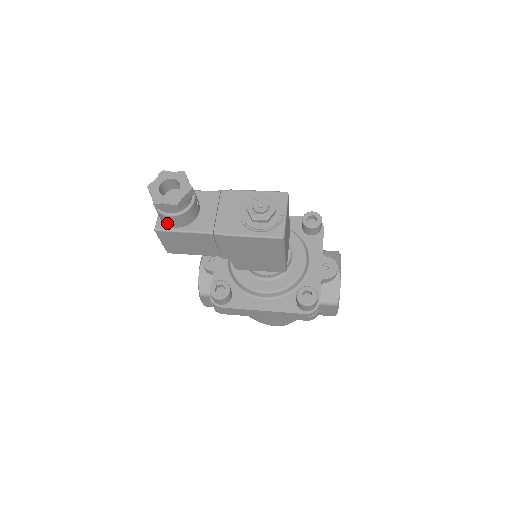
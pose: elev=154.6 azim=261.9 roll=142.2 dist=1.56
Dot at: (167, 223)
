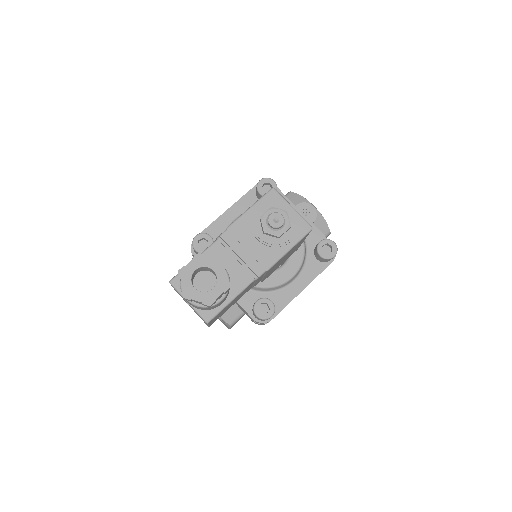
Dot at: (214, 307)
